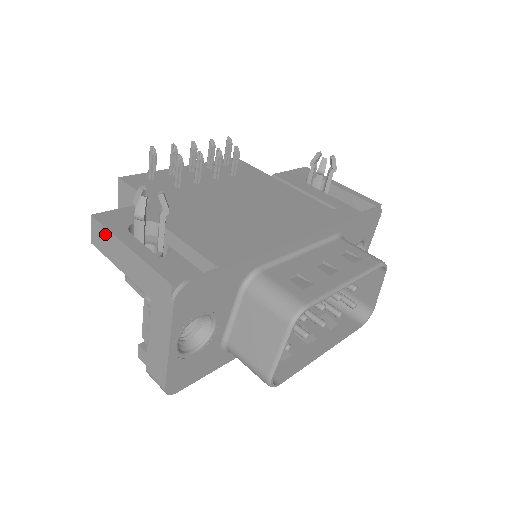
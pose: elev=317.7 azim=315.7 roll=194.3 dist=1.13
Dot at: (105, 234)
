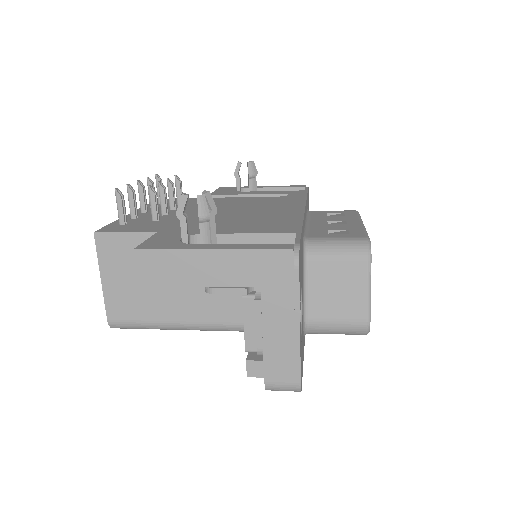
Dot at: (166, 258)
